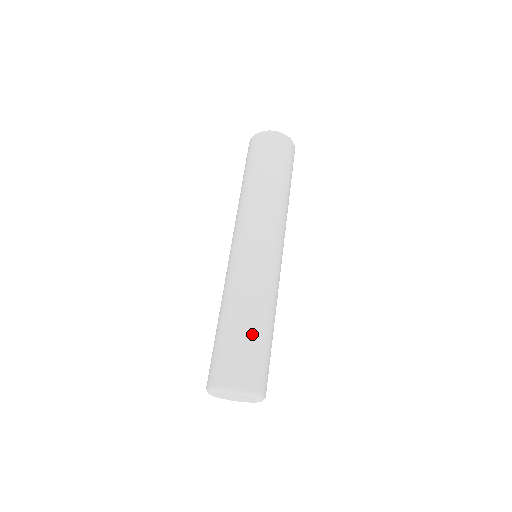
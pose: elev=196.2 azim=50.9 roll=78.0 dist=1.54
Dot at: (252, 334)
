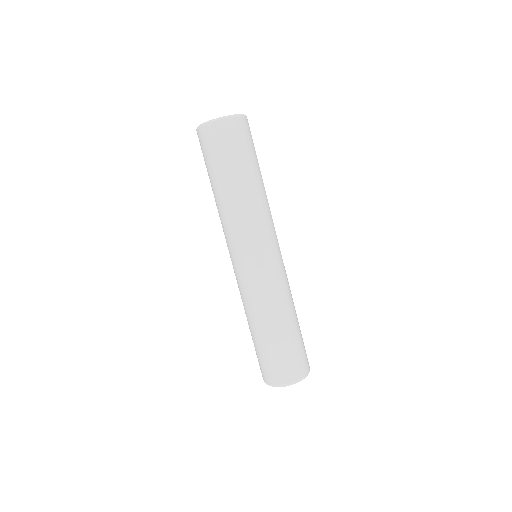
Dot at: (281, 340)
